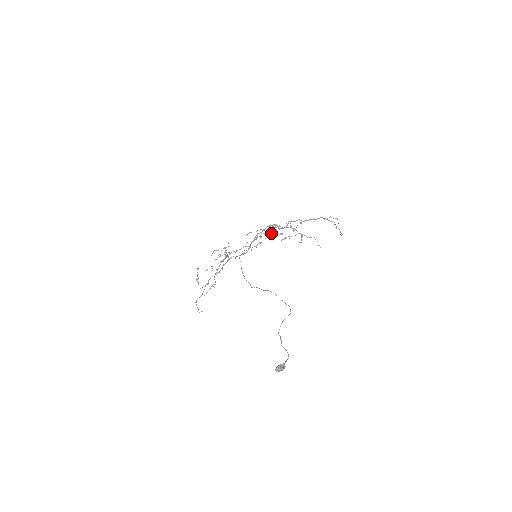
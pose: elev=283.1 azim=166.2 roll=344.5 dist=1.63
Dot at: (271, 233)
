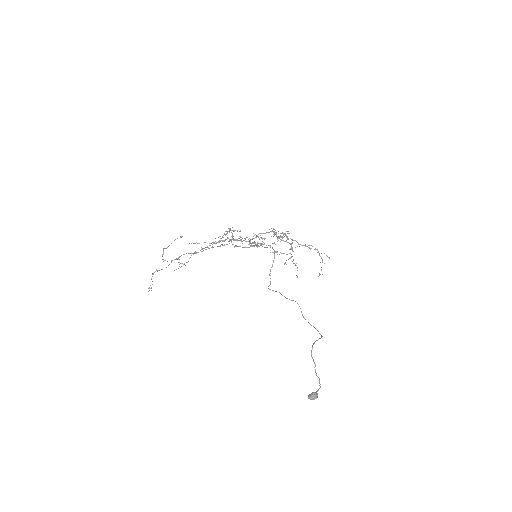
Dot at: (262, 239)
